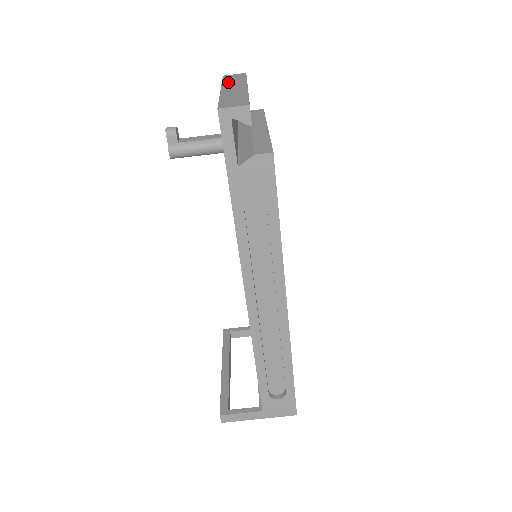
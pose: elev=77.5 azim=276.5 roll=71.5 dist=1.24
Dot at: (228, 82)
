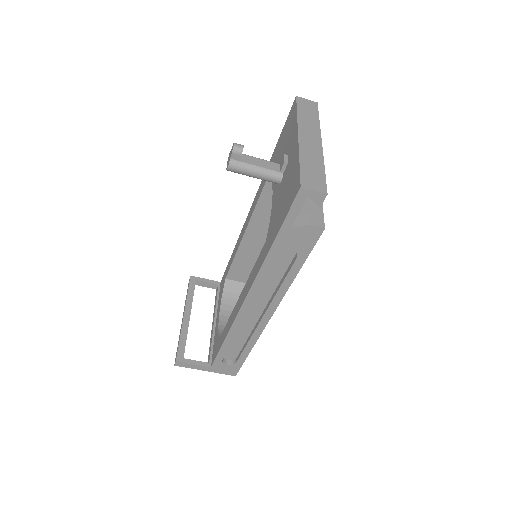
Dot at: (303, 120)
